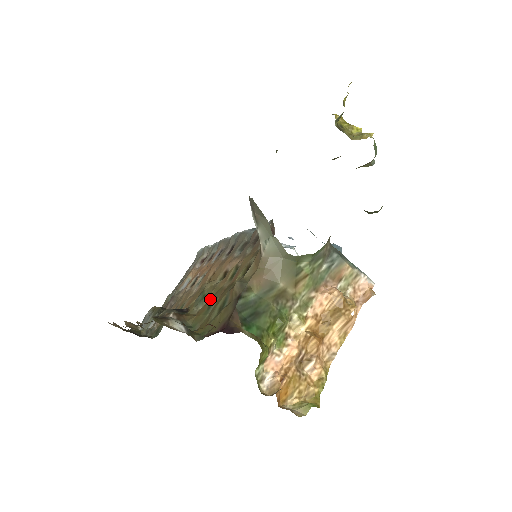
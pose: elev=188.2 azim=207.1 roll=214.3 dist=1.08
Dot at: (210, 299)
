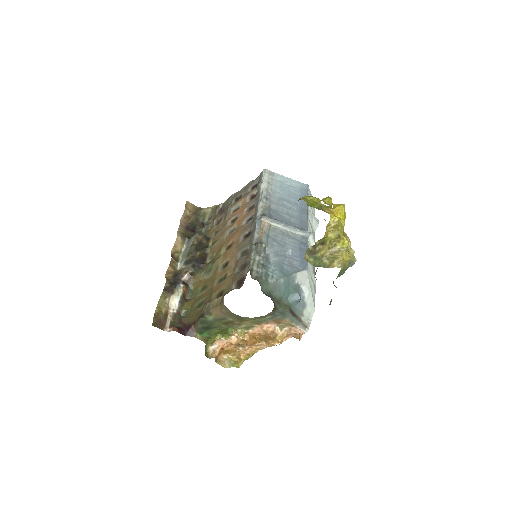
Dot at: (209, 279)
